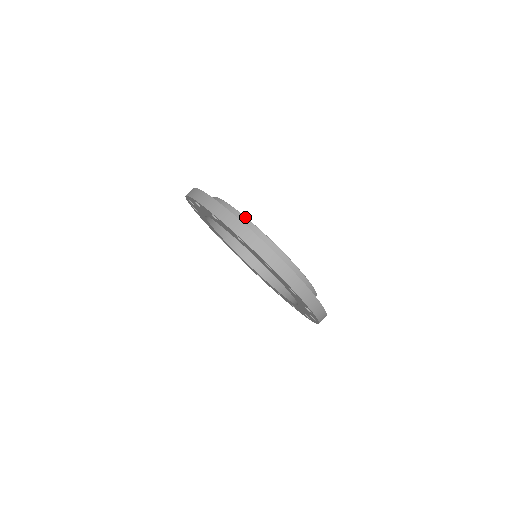
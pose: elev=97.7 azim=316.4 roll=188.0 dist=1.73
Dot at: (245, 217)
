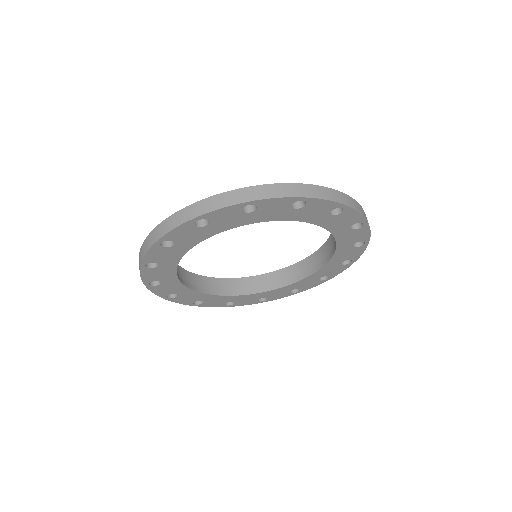
Dot at: occluded
